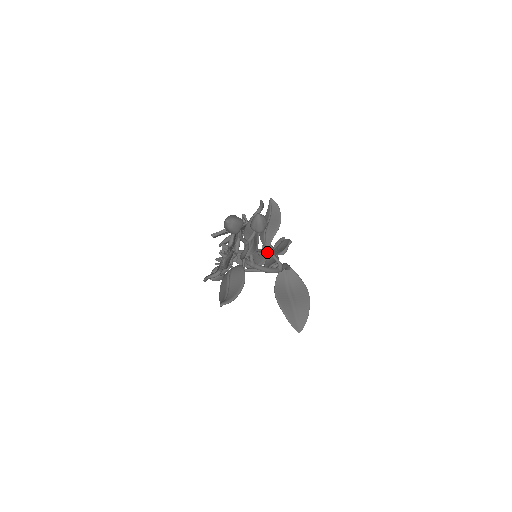
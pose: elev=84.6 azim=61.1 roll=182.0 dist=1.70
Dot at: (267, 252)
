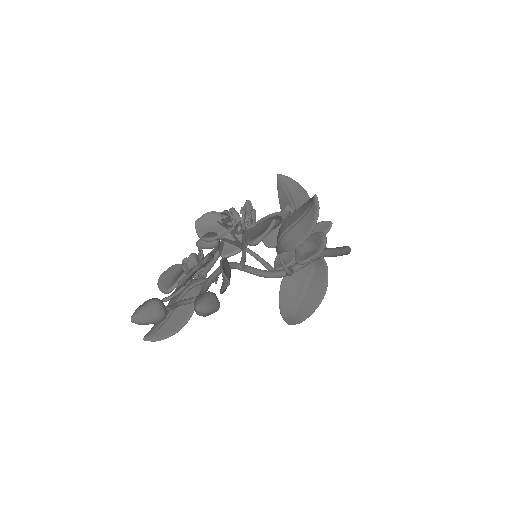
Dot at: occluded
